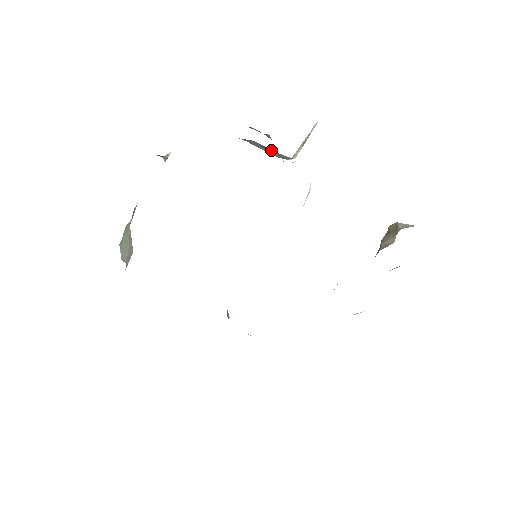
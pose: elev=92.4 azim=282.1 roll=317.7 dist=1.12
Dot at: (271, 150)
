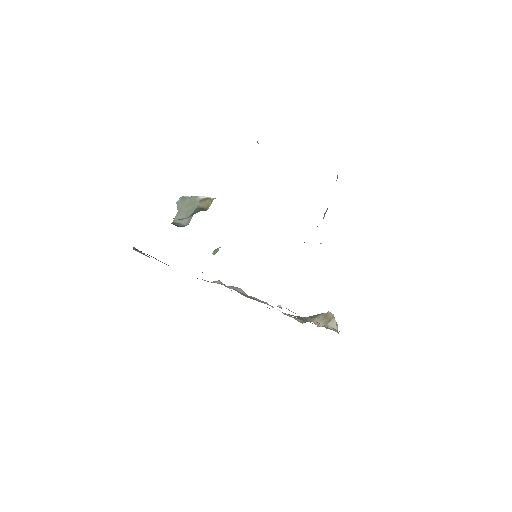
Dot at: occluded
